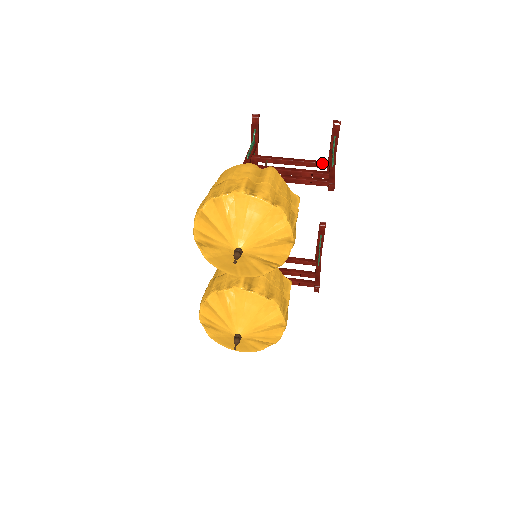
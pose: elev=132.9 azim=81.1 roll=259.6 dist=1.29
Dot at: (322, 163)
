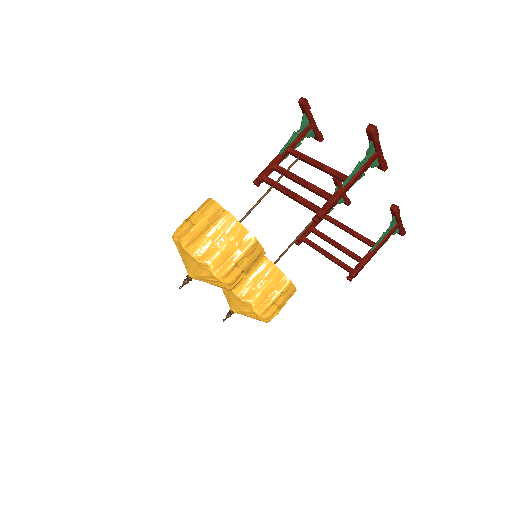
Dot at: (339, 177)
